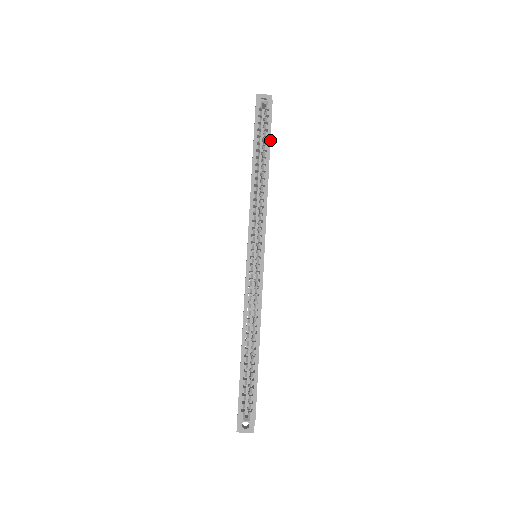
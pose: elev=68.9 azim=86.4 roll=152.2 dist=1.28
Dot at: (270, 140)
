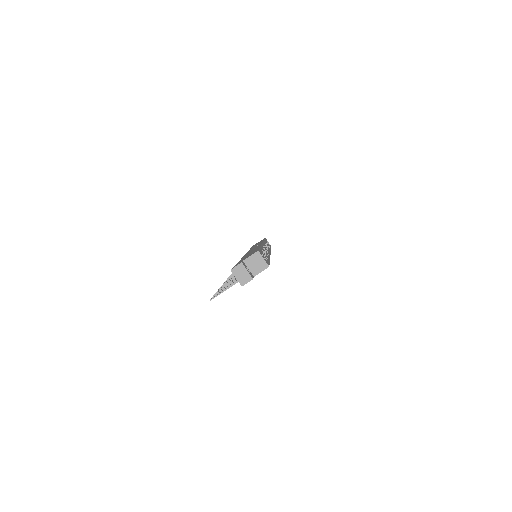
Dot at: occluded
